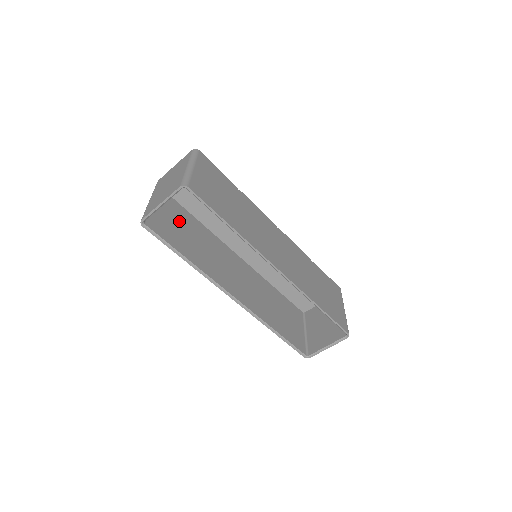
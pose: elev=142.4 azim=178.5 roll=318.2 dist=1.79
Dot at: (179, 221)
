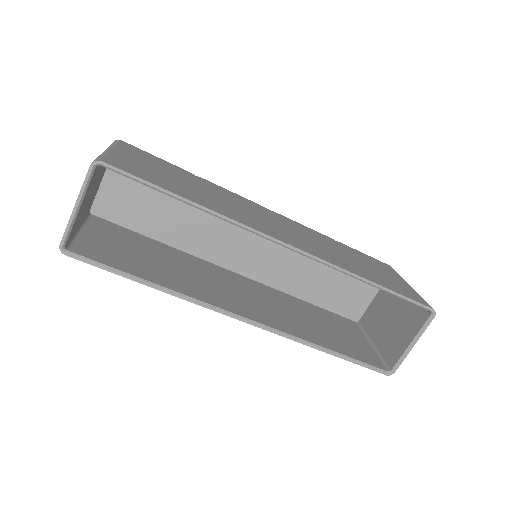
Dot at: (130, 245)
